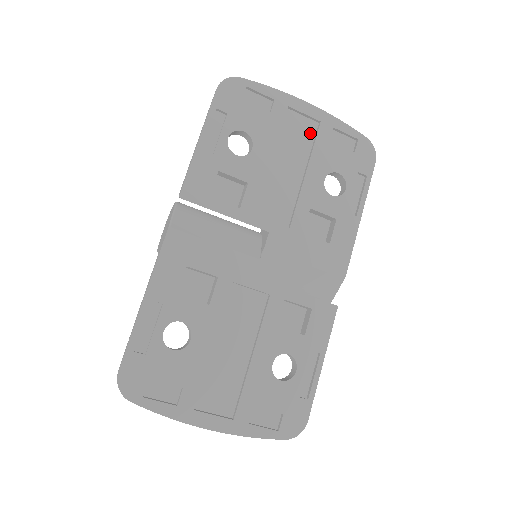
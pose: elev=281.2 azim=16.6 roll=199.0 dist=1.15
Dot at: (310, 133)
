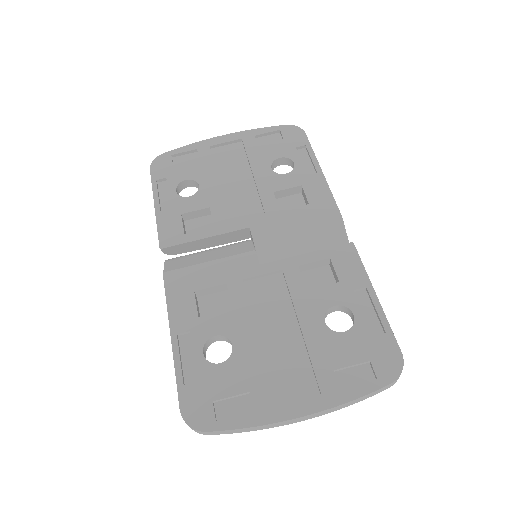
Dot at: (239, 151)
